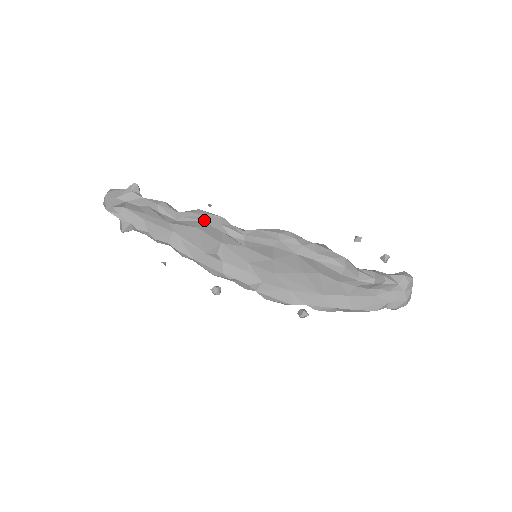
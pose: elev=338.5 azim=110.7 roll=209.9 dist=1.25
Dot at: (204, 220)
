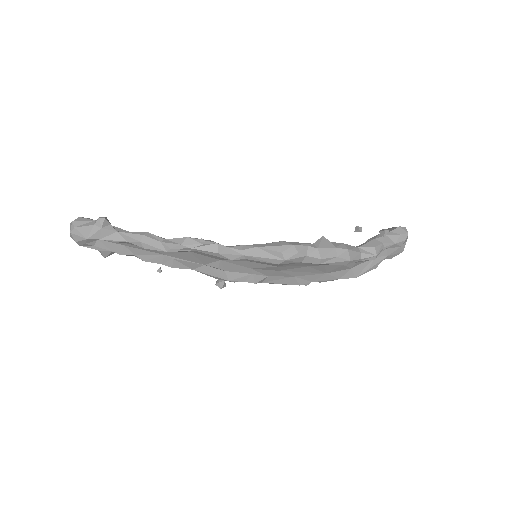
Dot at: (198, 251)
